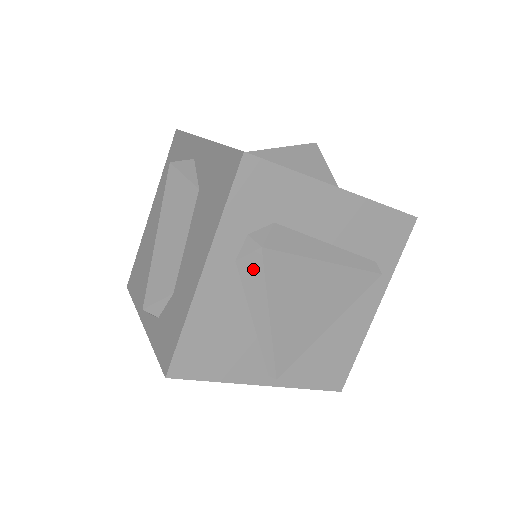
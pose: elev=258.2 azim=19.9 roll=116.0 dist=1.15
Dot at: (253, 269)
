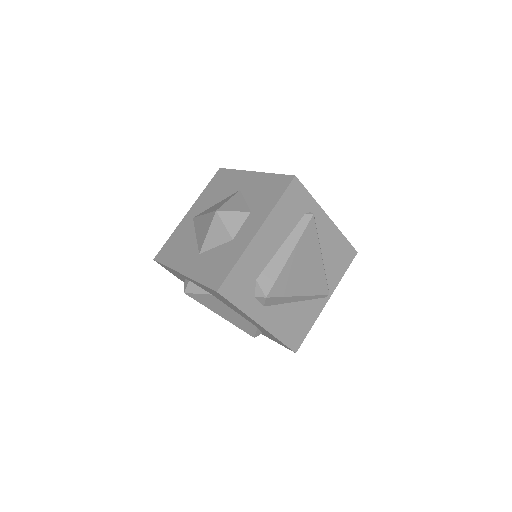
Dot at: (273, 301)
